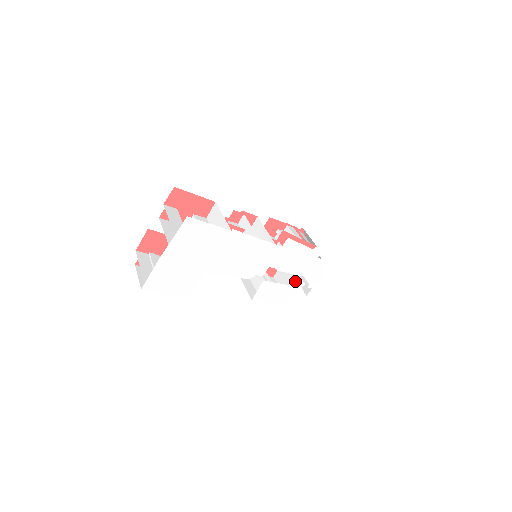
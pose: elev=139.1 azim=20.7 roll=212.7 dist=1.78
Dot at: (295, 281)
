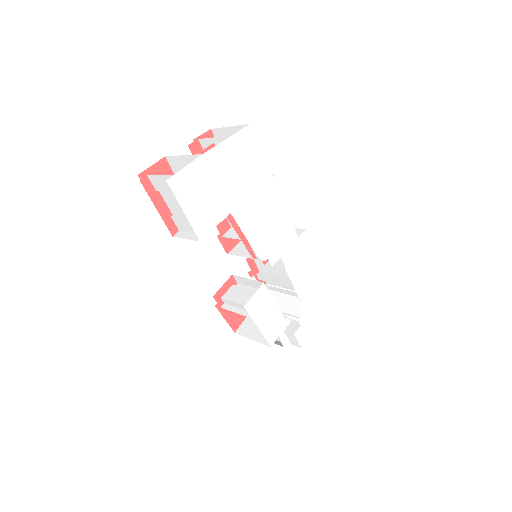
Dot at: occluded
